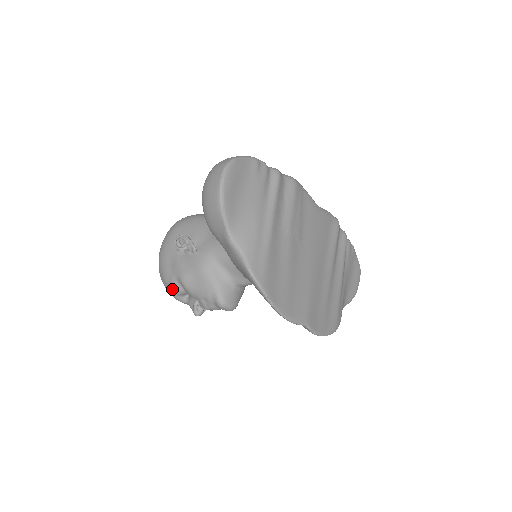
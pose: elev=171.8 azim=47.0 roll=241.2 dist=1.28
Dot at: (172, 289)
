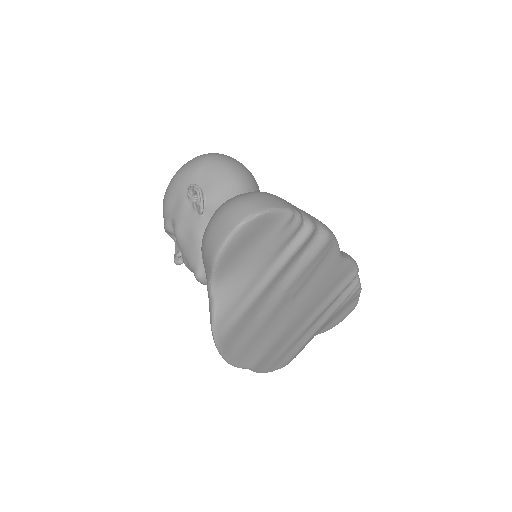
Dot at: (165, 225)
